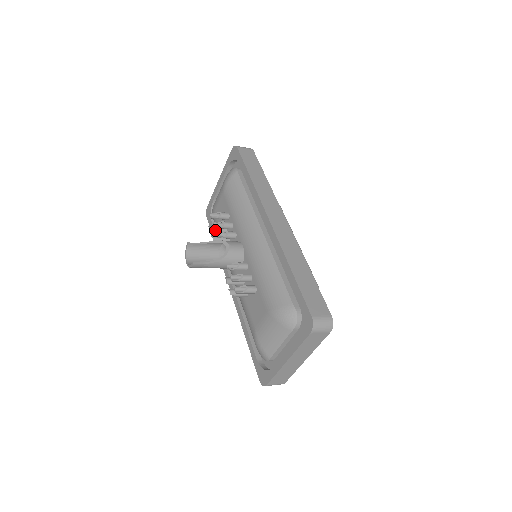
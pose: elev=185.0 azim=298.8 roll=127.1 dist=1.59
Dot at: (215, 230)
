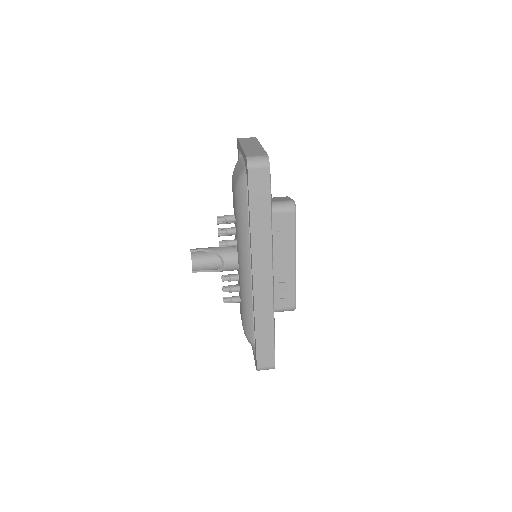
Dot at: occluded
